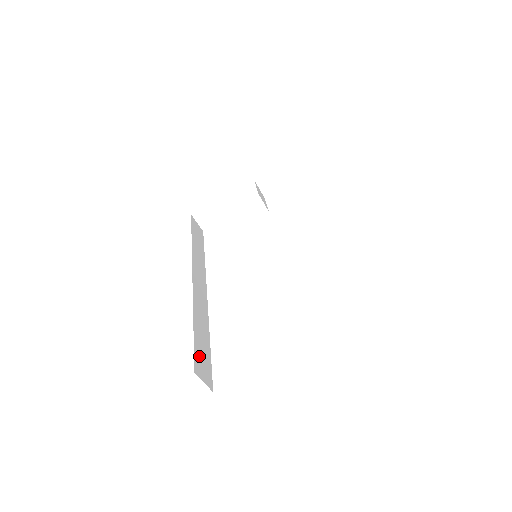
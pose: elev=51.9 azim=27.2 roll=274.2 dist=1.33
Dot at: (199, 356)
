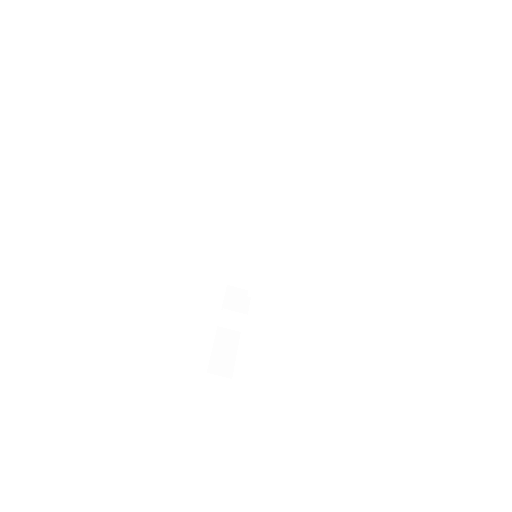
Dot at: occluded
